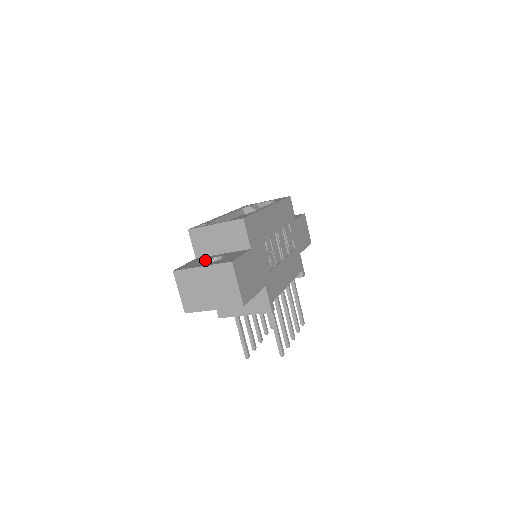
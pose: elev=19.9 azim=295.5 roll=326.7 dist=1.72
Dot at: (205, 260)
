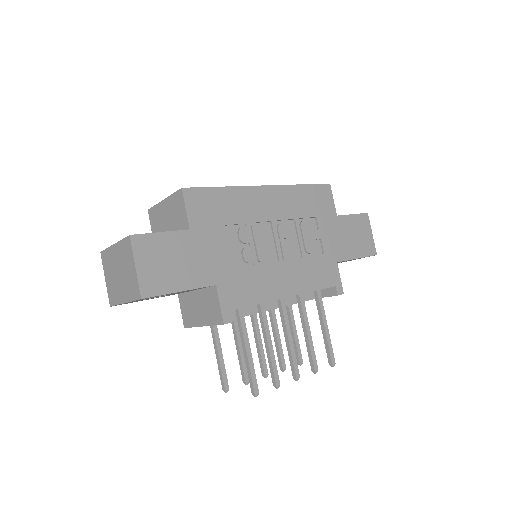
Dot at: occluded
